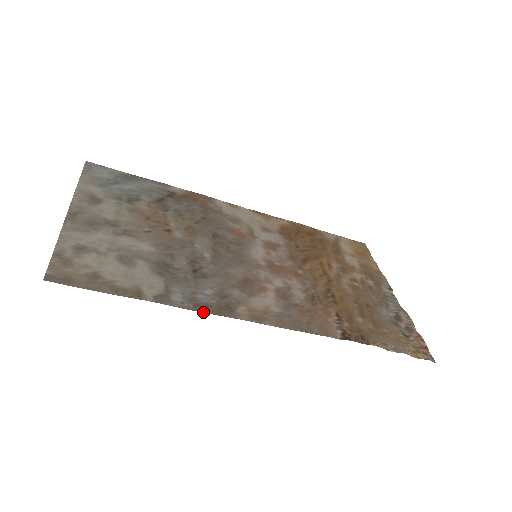
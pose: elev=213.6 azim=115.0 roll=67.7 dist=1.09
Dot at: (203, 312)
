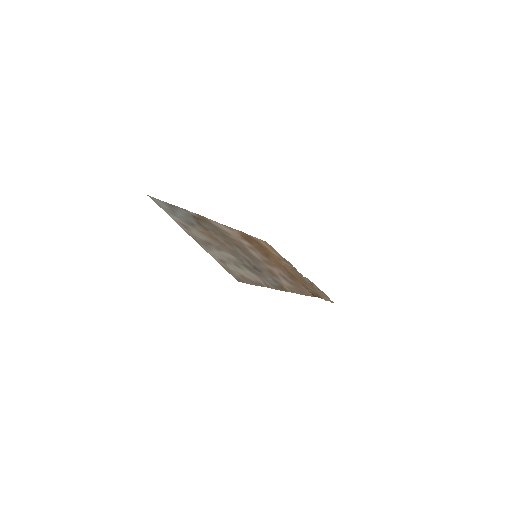
Dot at: (281, 290)
